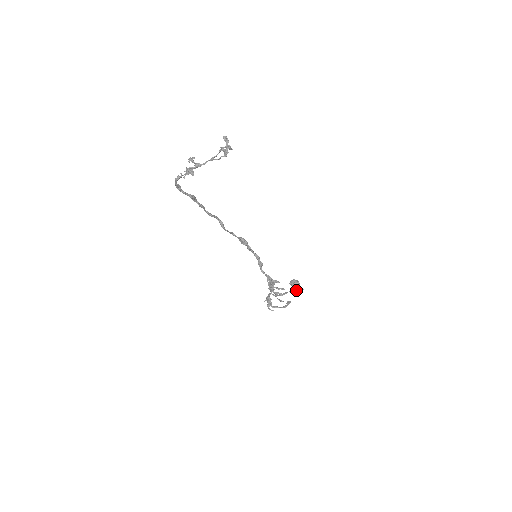
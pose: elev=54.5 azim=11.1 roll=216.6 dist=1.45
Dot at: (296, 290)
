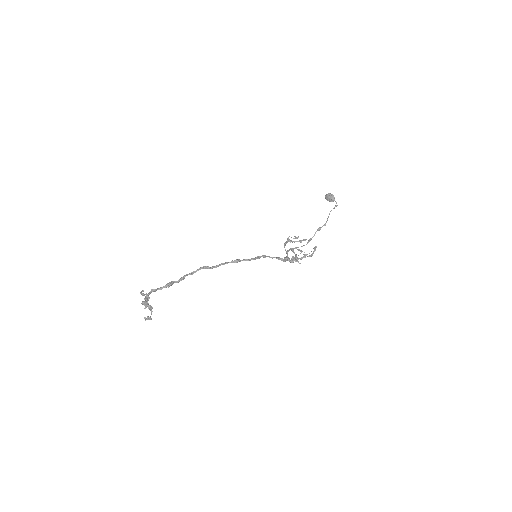
Dot at: occluded
